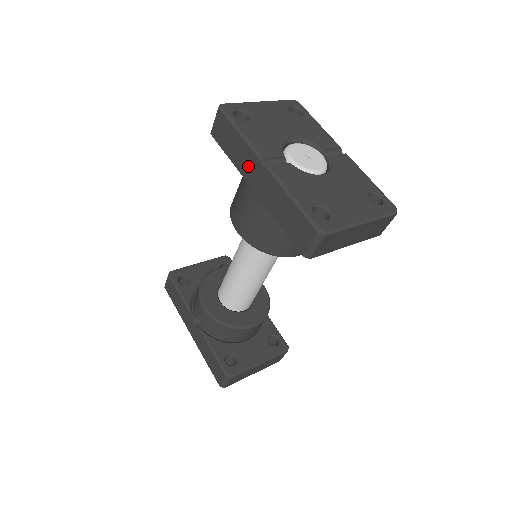
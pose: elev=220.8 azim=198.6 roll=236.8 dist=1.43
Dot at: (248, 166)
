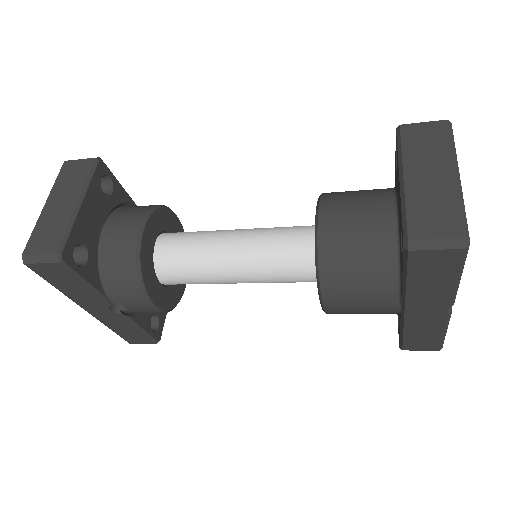
Dot at: (427, 301)
